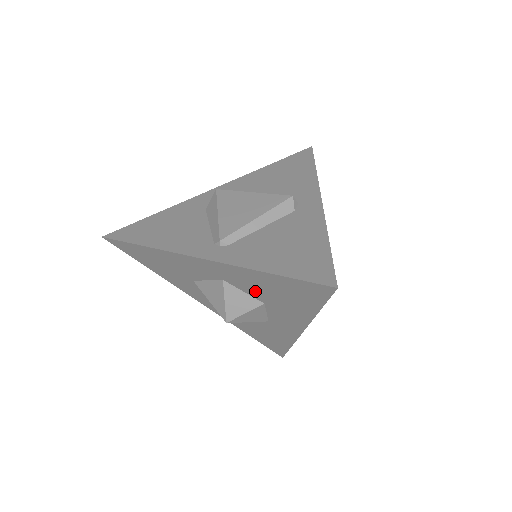
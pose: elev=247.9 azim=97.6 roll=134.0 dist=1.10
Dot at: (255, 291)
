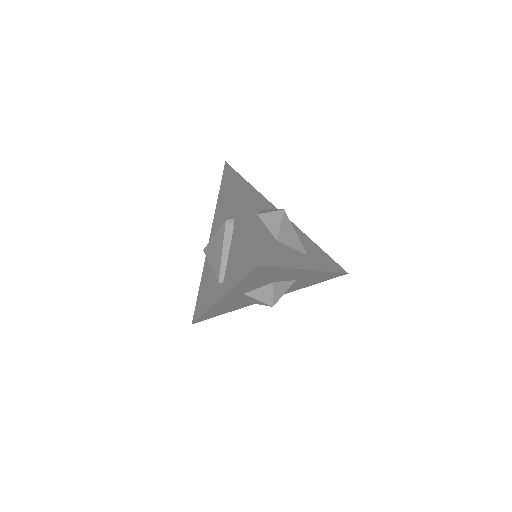
Dot at: (258, 285)
